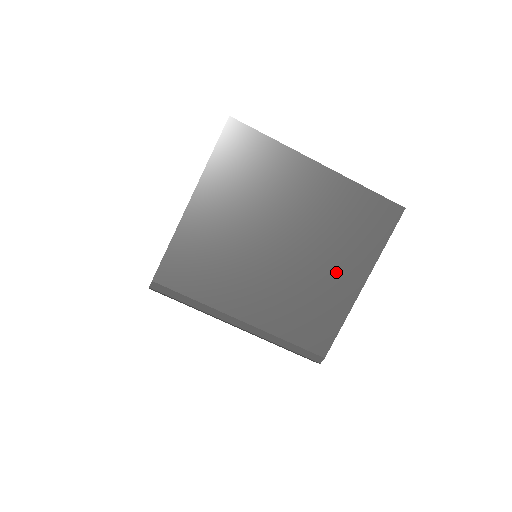
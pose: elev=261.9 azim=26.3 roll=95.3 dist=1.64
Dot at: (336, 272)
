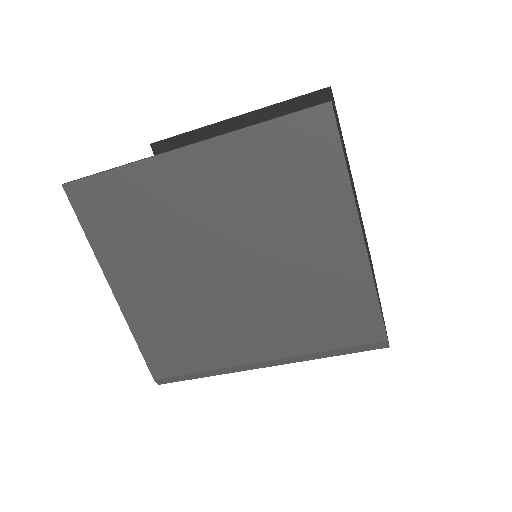
Dot at: (315, 245)
